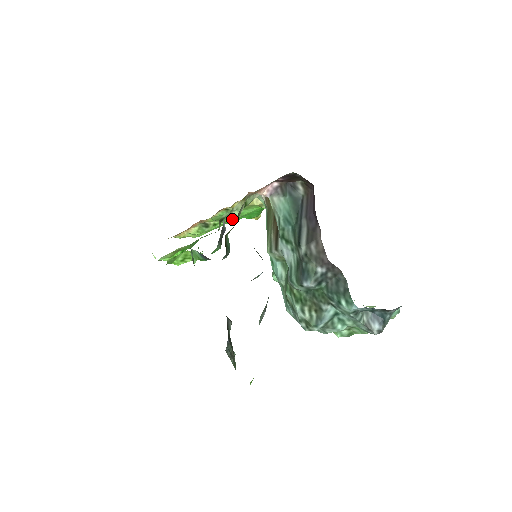
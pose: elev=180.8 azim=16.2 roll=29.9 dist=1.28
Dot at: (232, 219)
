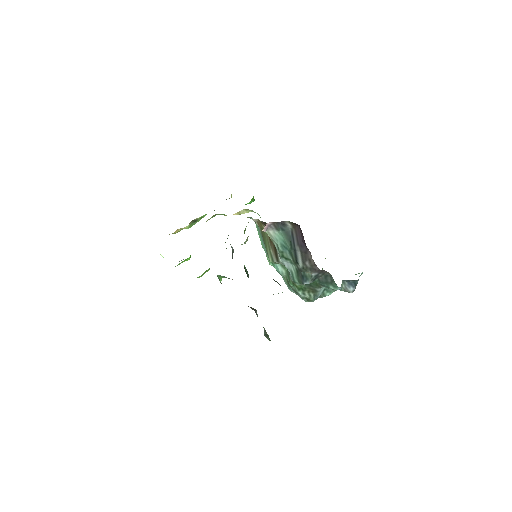
Dot at: occluded
